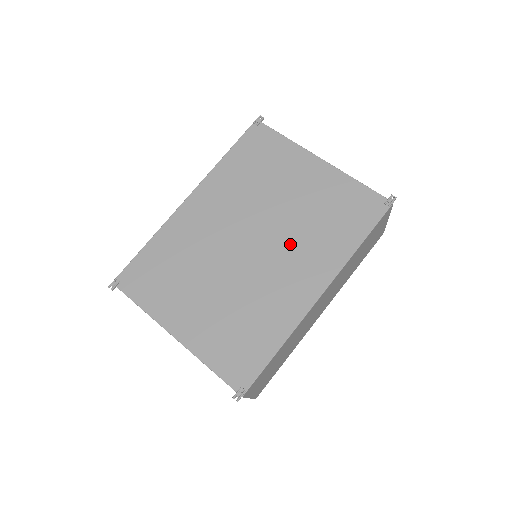
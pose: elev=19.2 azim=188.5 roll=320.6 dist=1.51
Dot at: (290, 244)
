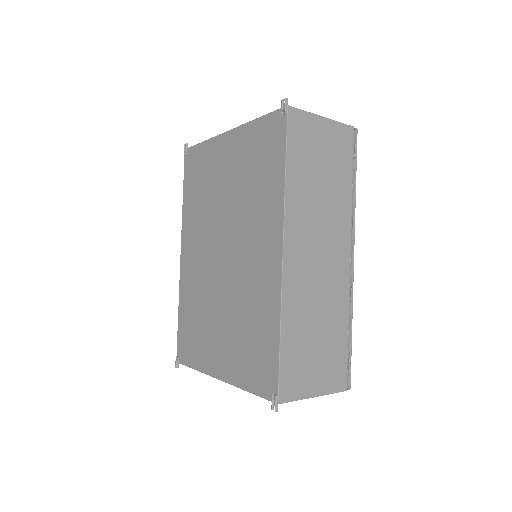
Dot at: (243, 228)
